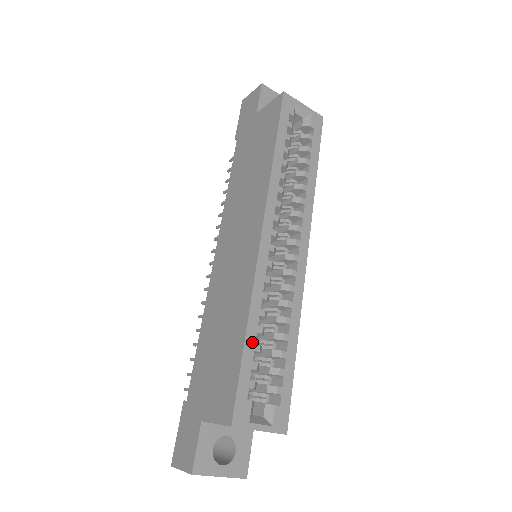
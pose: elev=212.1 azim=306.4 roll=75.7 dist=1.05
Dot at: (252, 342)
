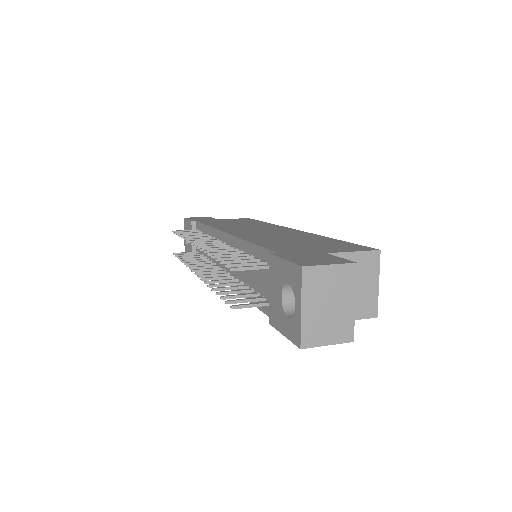
Dot at: occluded
